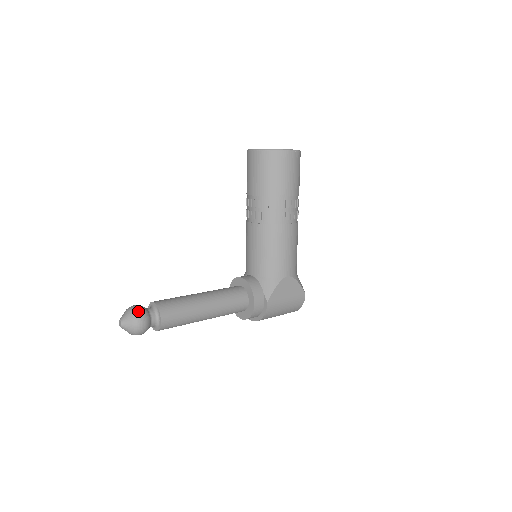
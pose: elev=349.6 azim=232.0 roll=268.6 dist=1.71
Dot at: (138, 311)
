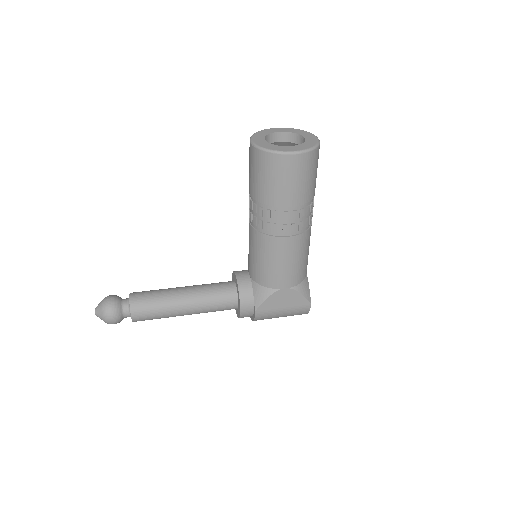
Dot at: (108, 306)
